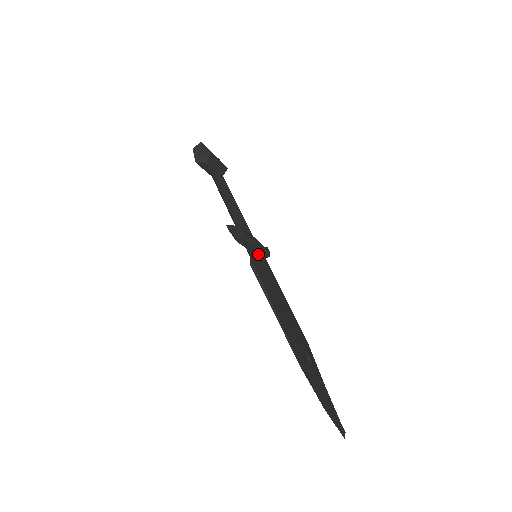
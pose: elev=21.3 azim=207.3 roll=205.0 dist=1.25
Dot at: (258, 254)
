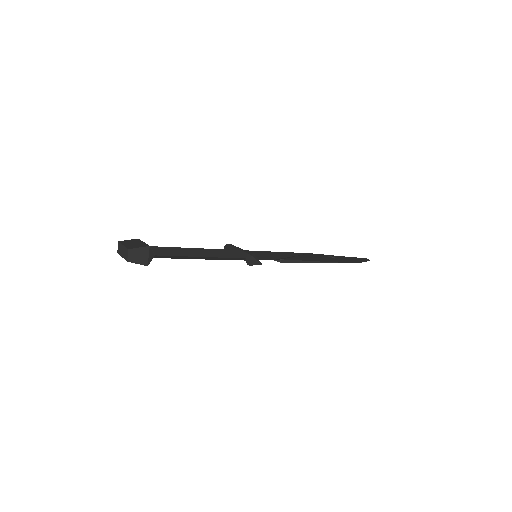
Dot at: occluded
